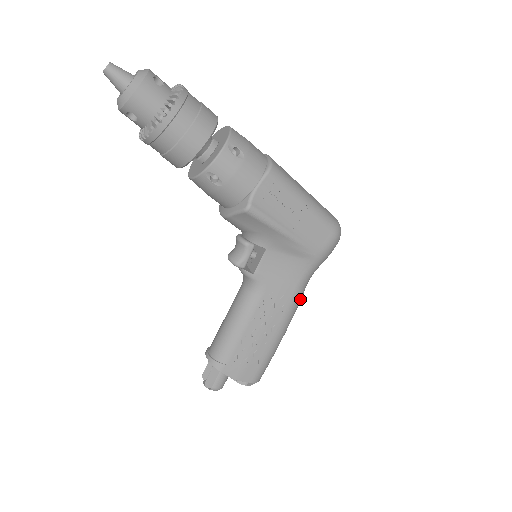
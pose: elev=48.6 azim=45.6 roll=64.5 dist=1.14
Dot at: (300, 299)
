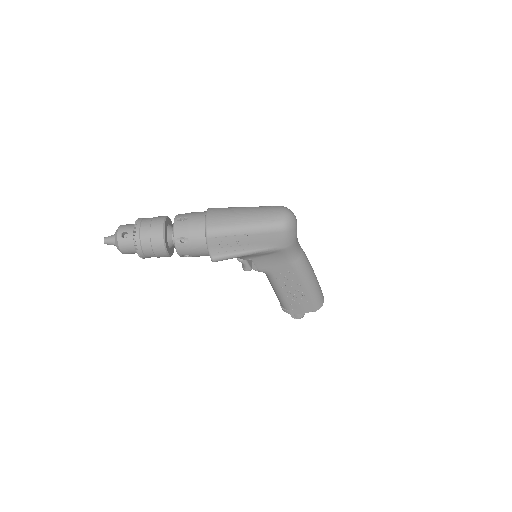
Dot at: (302, 264)
